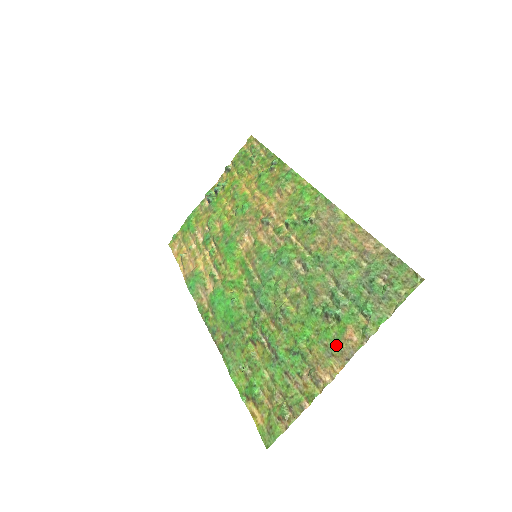
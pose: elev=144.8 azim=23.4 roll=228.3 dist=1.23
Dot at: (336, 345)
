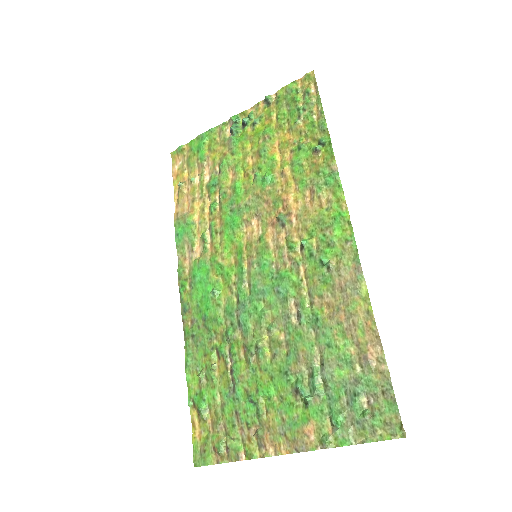
Dot at: (292, 429)
